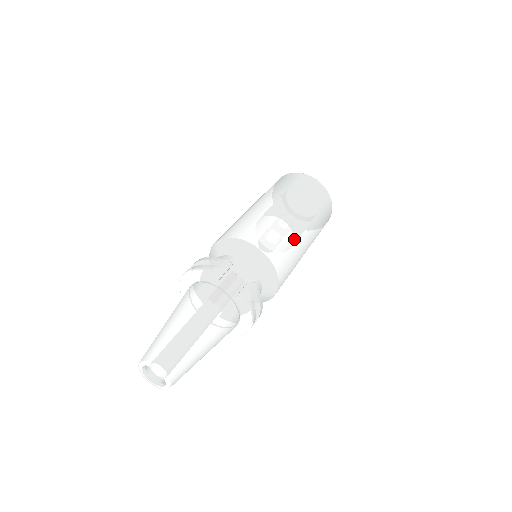
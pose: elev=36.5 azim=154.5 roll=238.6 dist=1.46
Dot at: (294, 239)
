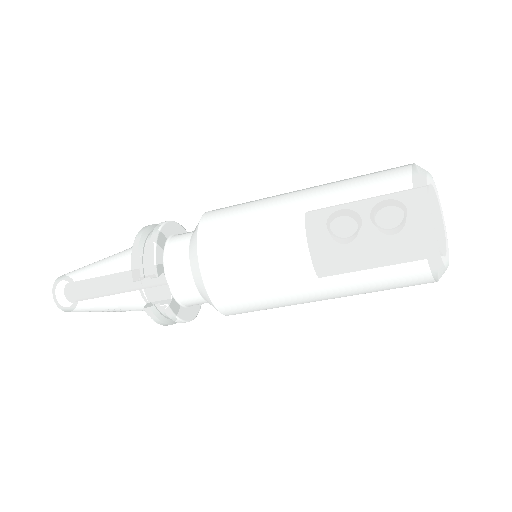
Dot at: (280, 295)
